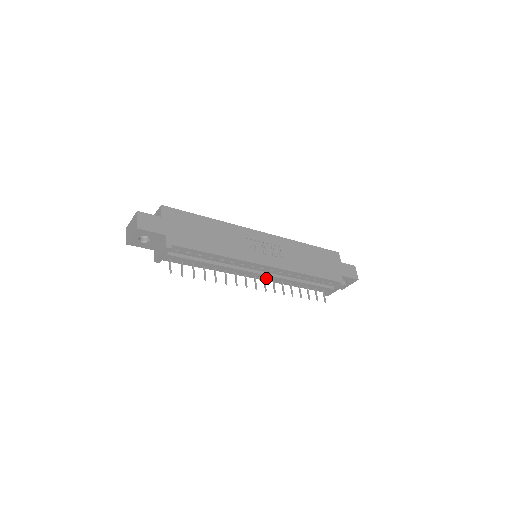
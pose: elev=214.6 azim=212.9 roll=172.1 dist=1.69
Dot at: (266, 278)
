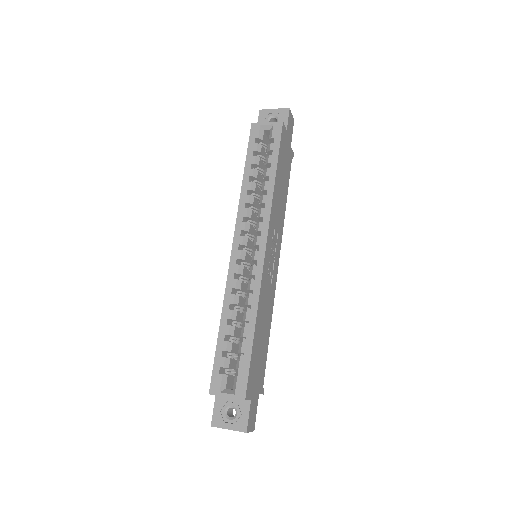
Dot at: occluded
